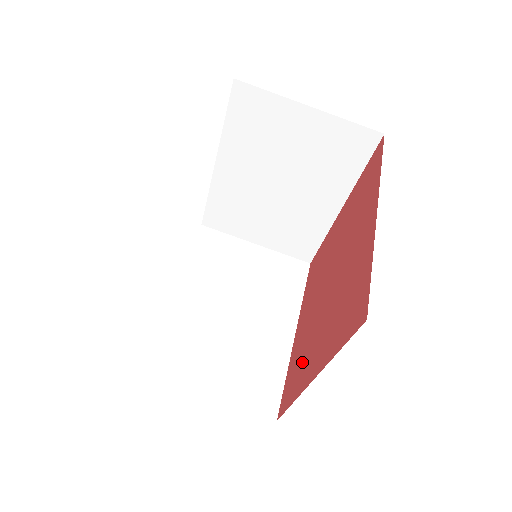
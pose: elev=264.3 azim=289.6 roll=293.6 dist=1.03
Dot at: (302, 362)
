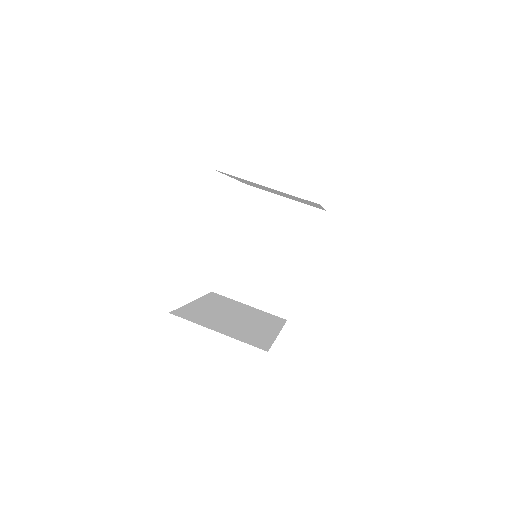
Dot at: occluded
